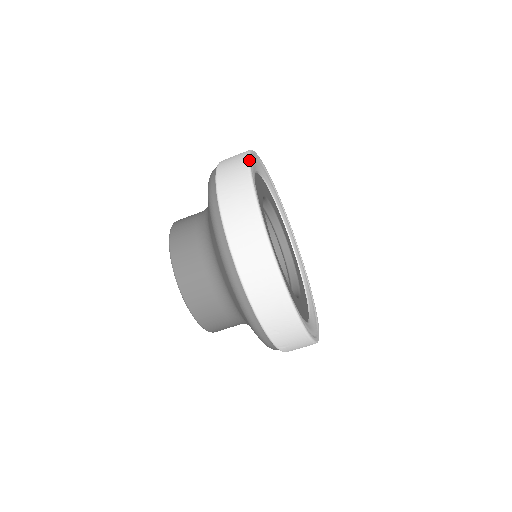
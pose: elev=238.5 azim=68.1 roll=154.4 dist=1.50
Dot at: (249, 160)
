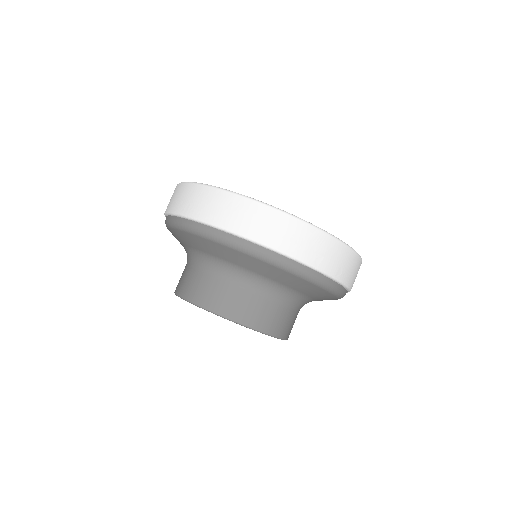
Dot at: (181, 182)
